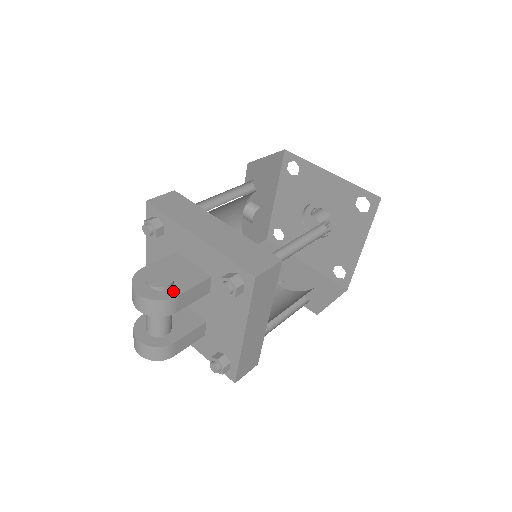
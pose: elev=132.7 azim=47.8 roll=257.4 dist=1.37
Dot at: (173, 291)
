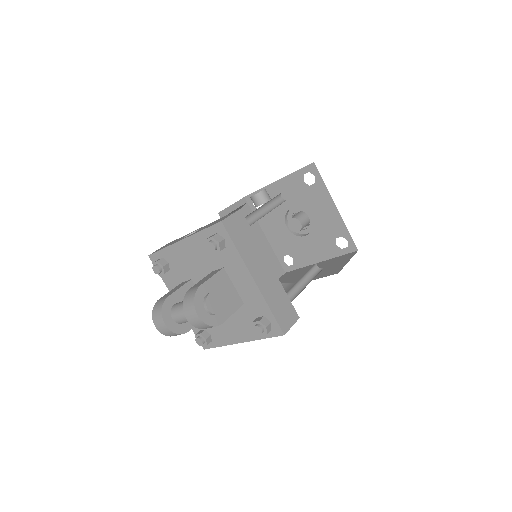
Dot at: (221, 317)
